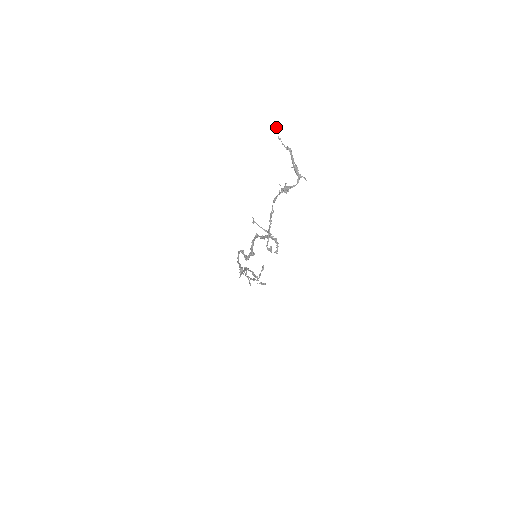
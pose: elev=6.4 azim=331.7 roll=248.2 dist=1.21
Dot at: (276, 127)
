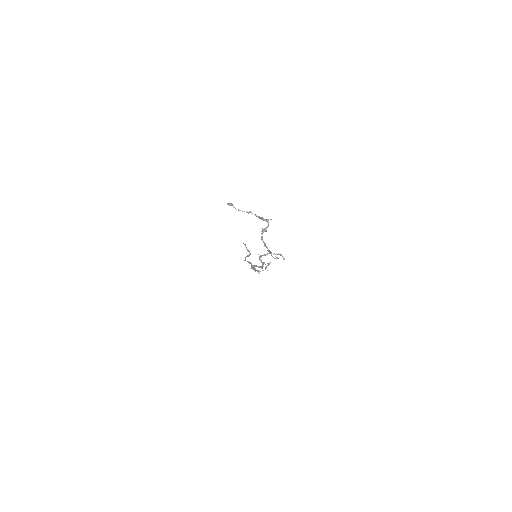
Dot at: (230, 205)
